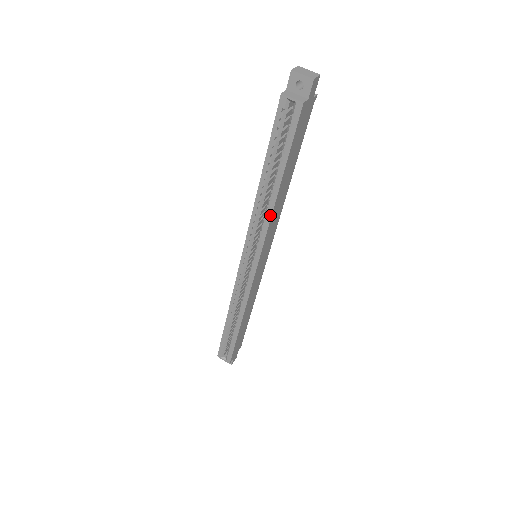
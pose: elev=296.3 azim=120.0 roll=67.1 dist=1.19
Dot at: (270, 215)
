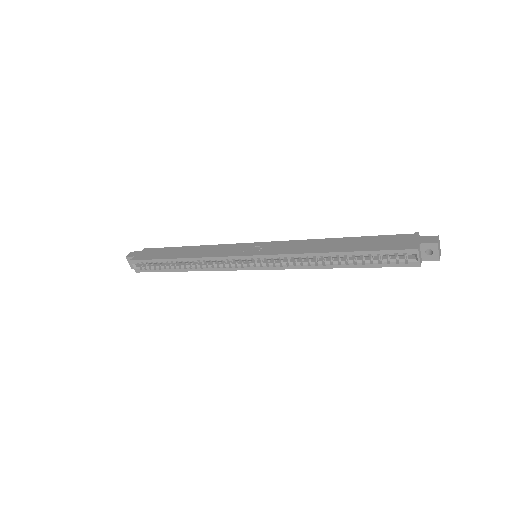
Dot at: (310, 268)
